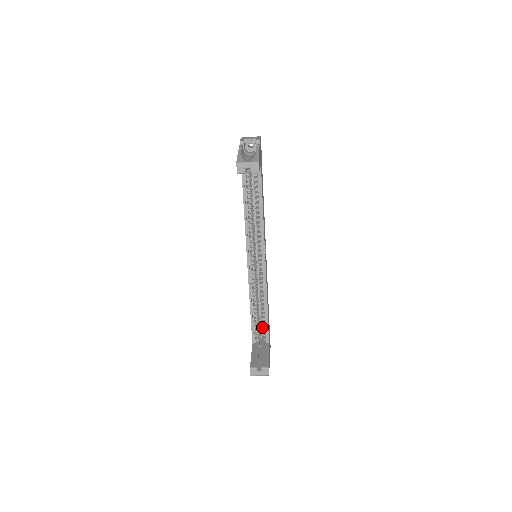
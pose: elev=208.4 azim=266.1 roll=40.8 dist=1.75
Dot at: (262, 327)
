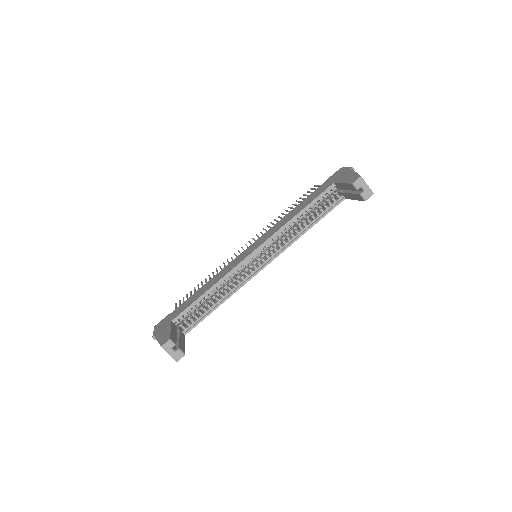
Dot at: (195, 316)
